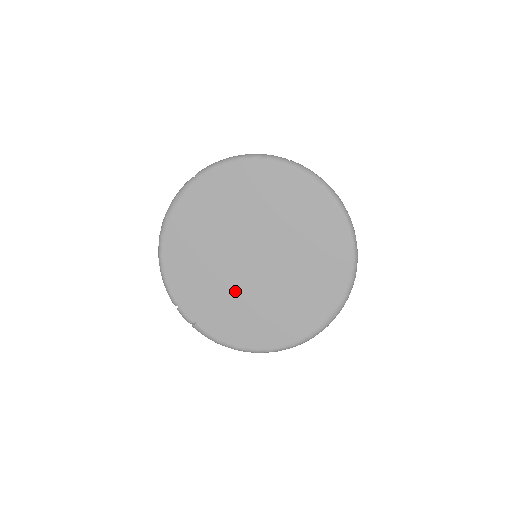
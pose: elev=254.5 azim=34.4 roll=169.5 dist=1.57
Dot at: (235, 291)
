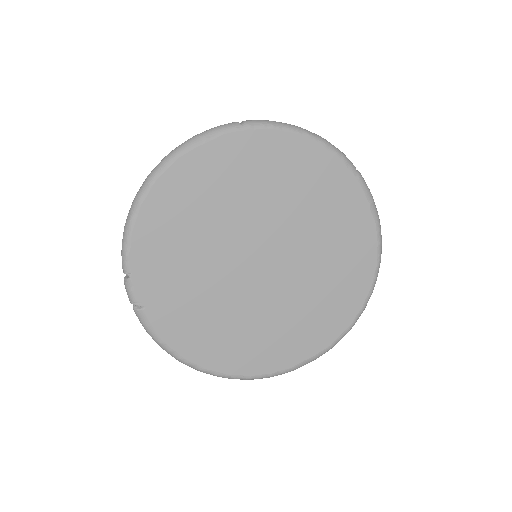
Dot at: (217, 289)
